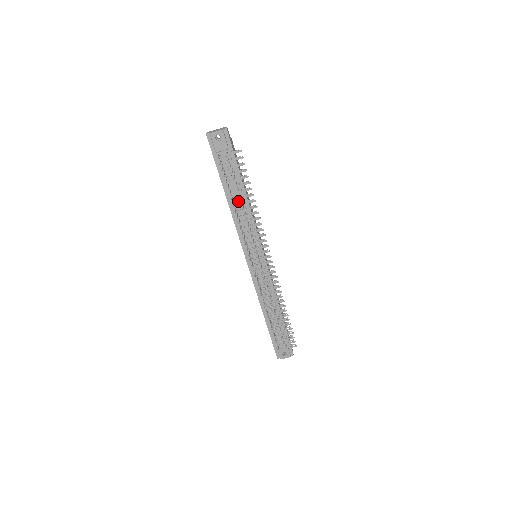
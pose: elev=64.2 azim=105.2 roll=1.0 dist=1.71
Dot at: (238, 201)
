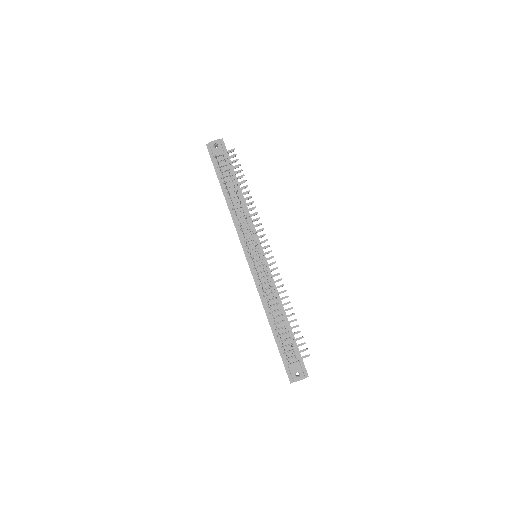
Dot at: (235, 199)
